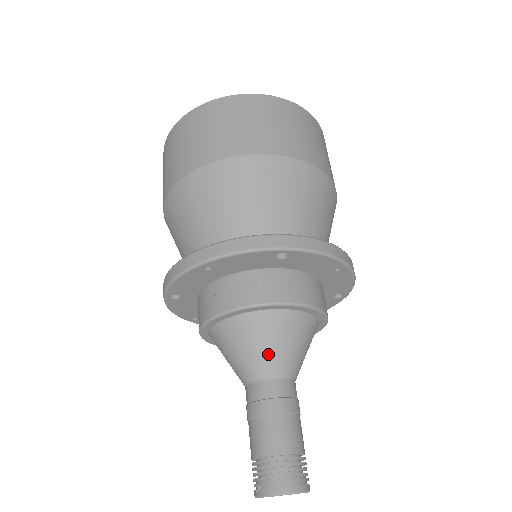
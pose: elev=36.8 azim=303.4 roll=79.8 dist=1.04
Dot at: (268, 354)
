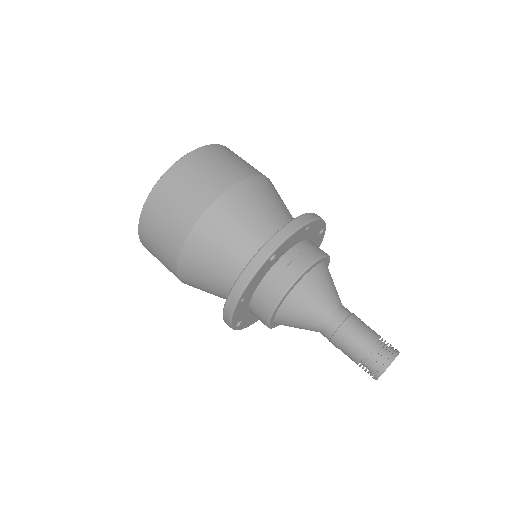
Dot at: (315, 309)
